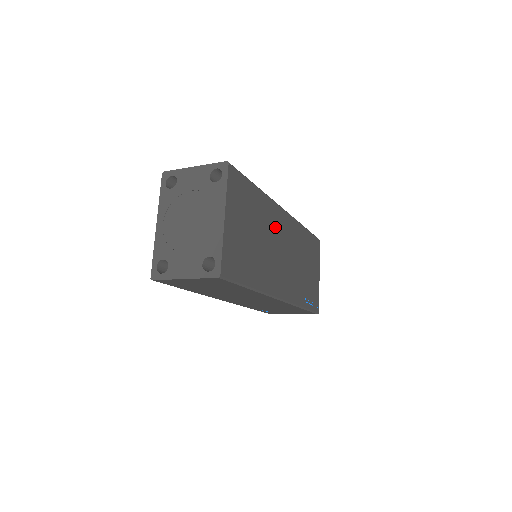
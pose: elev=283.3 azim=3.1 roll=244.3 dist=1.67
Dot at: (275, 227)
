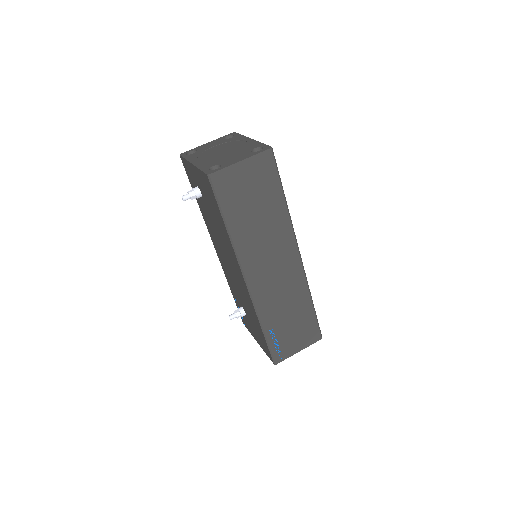
Dot at: occluded
